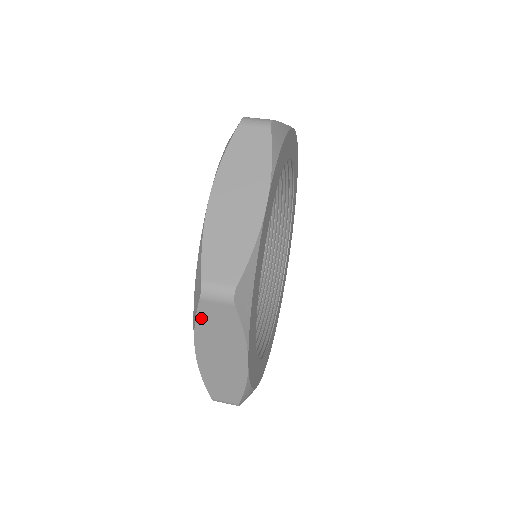
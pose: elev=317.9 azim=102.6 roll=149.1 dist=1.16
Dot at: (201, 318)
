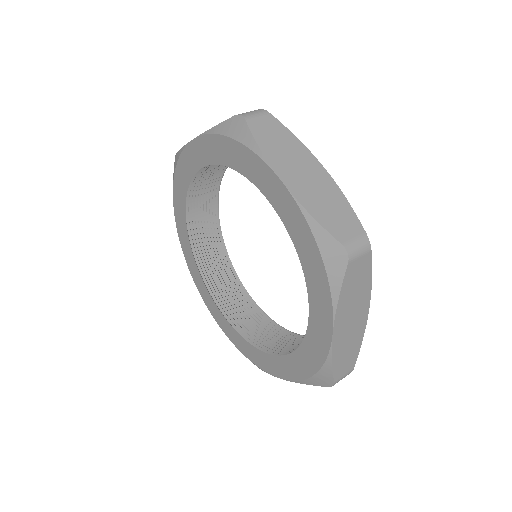
Dot at: (345, 286)
